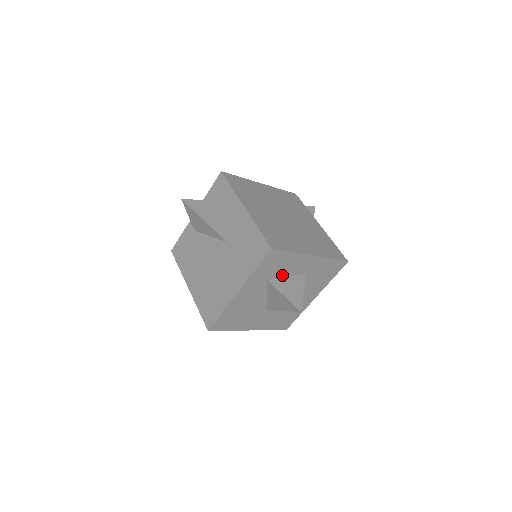
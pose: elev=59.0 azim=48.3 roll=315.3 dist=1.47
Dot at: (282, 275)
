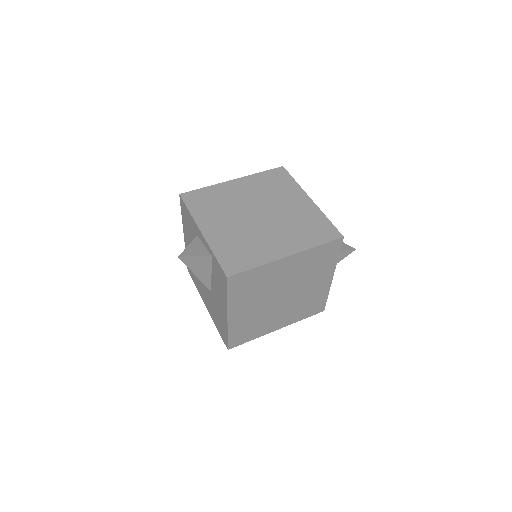
Dot at: occluded
